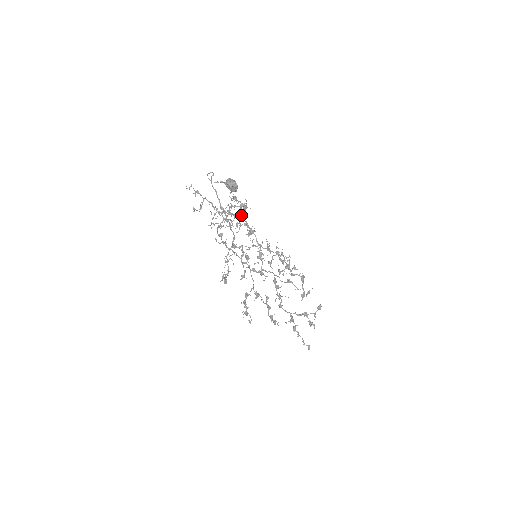
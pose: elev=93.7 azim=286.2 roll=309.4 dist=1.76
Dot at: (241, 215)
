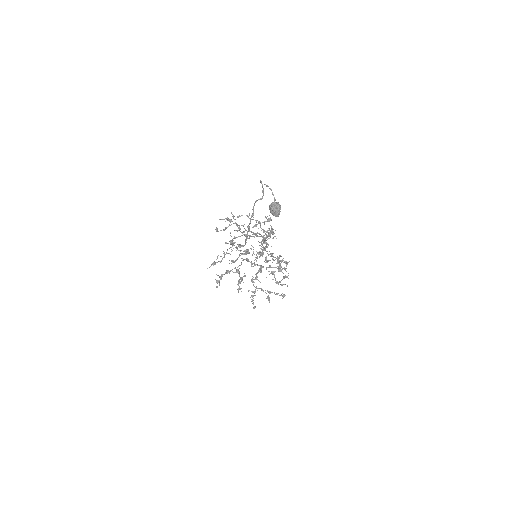
Dot at: (263, 237)
